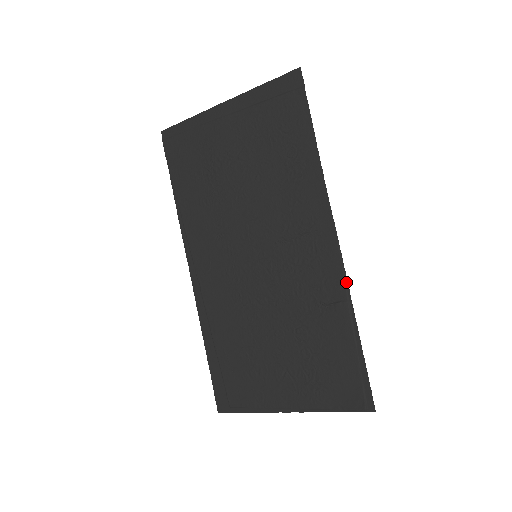
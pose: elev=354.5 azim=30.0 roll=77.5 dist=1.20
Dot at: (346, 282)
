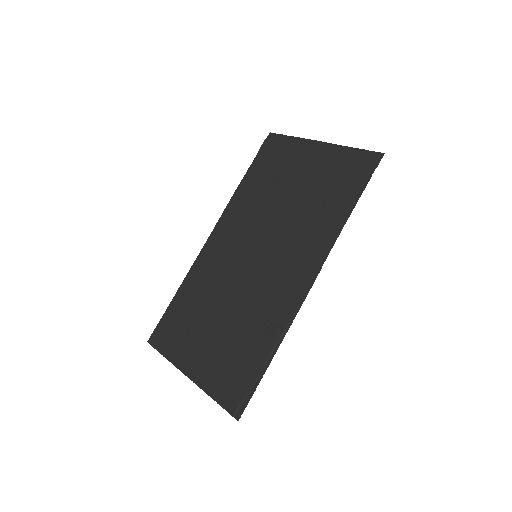
Dot at: (294, 317)
